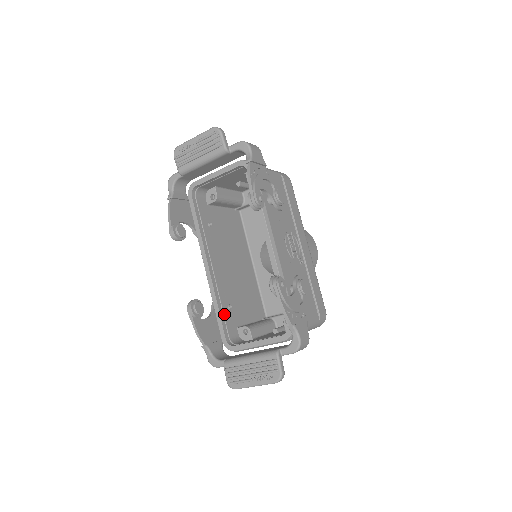
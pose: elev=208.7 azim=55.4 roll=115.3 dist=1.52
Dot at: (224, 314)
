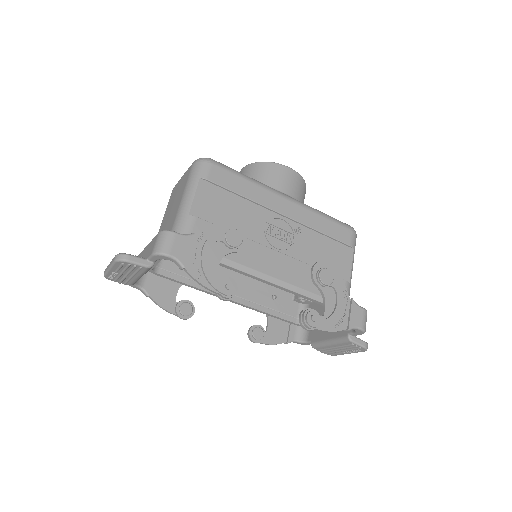
Dot at: (277, 310)
